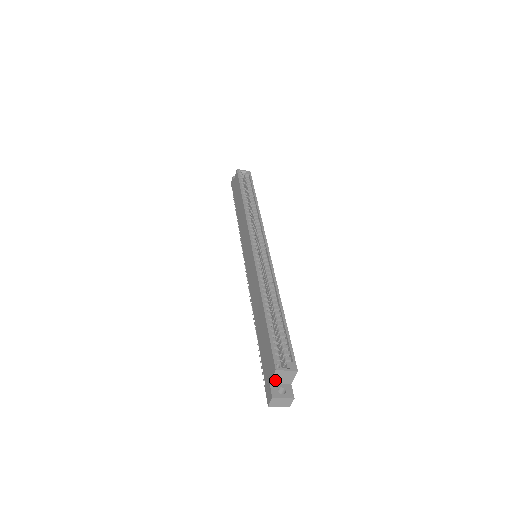
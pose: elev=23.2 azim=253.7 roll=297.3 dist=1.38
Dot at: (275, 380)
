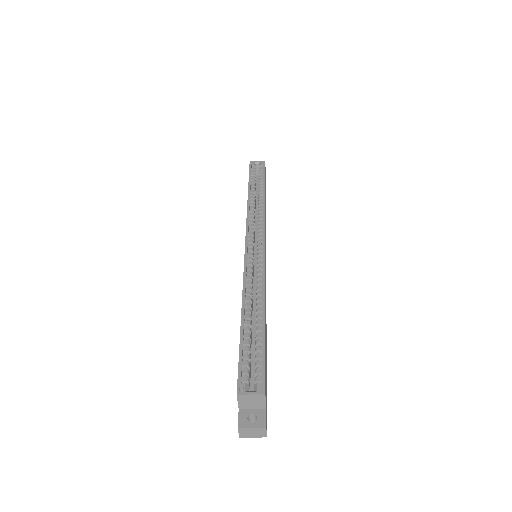
Dot at: (243, 406)
